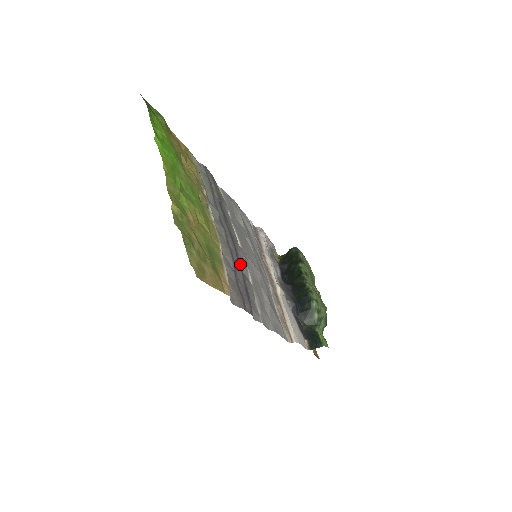
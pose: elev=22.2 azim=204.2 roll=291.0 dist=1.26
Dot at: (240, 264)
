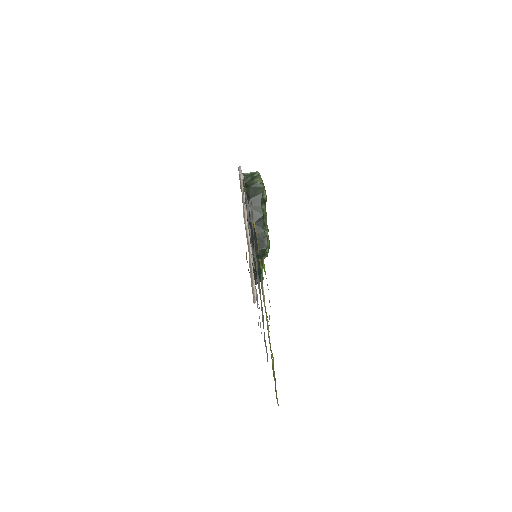
Dot at: occluded
